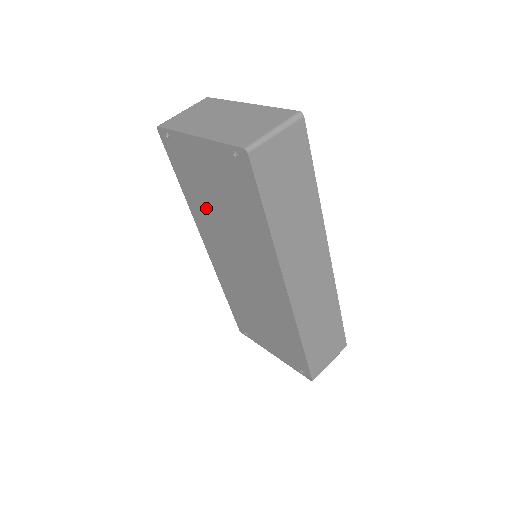
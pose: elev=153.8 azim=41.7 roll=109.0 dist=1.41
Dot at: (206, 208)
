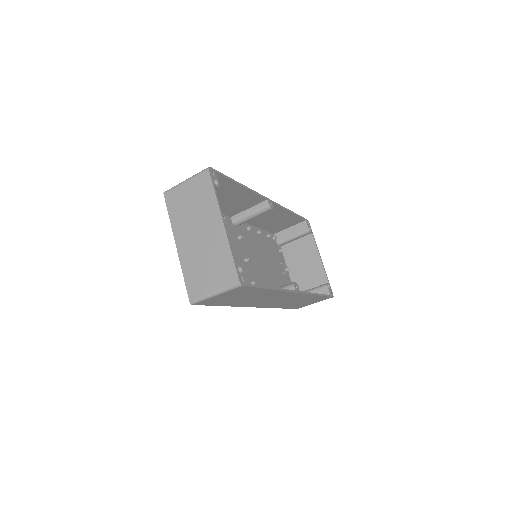
Dot at: occluded
